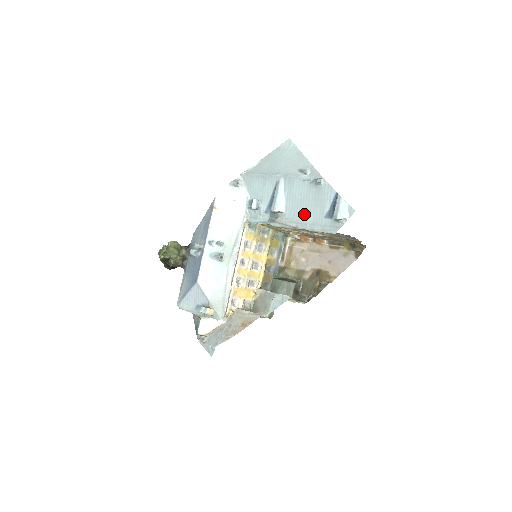
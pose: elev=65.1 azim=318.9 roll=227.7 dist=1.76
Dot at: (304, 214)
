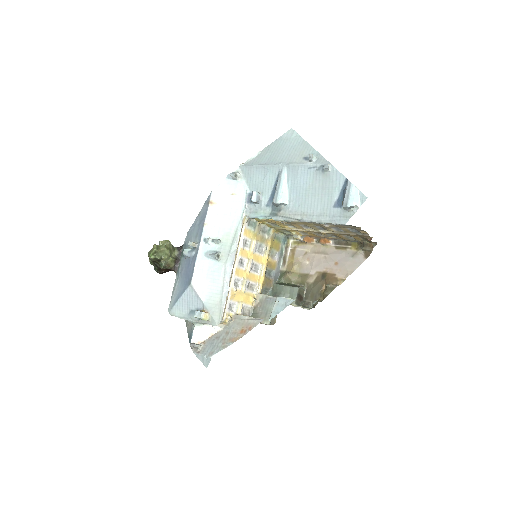
Dot at: (310, 205)
